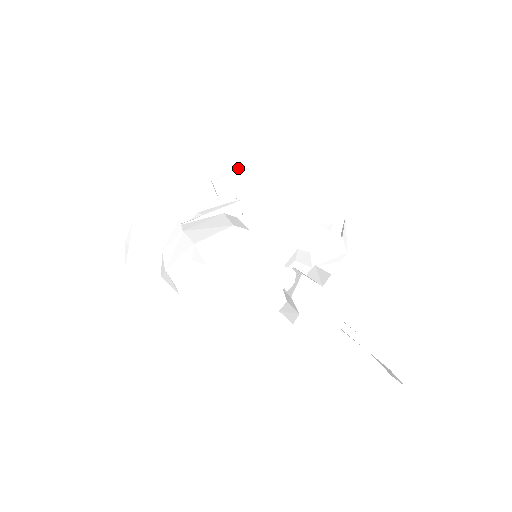
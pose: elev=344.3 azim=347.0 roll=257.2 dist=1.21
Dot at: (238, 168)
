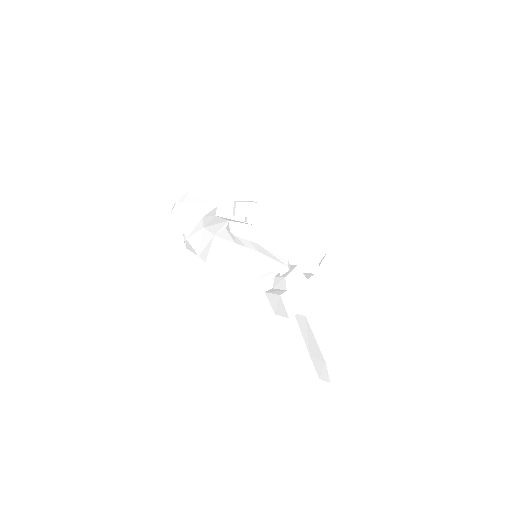
Dot at: (256, 202)
